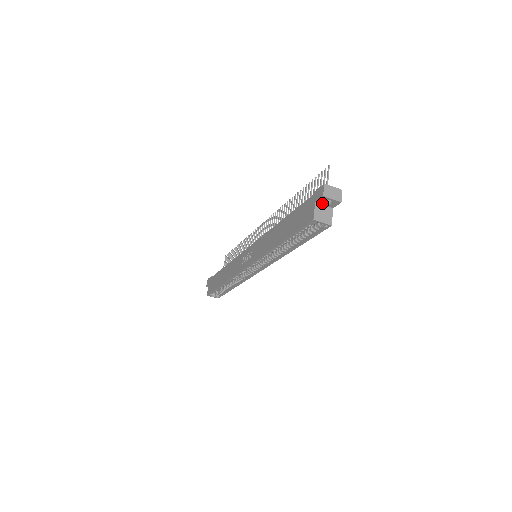
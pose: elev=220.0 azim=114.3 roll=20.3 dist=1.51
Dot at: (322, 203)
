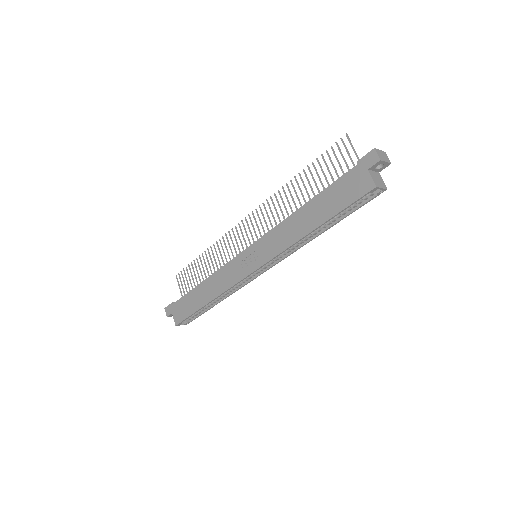
Dot at: (373, 169)
